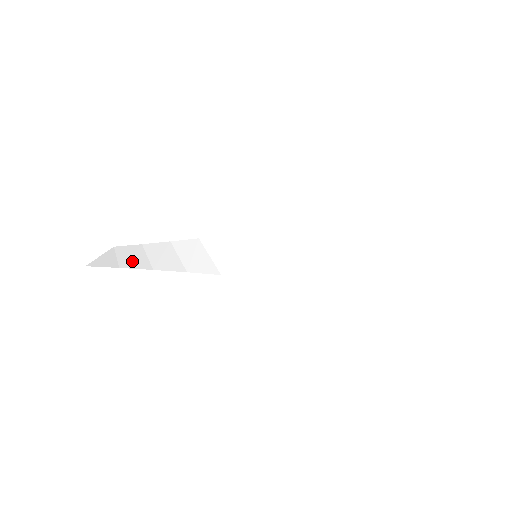
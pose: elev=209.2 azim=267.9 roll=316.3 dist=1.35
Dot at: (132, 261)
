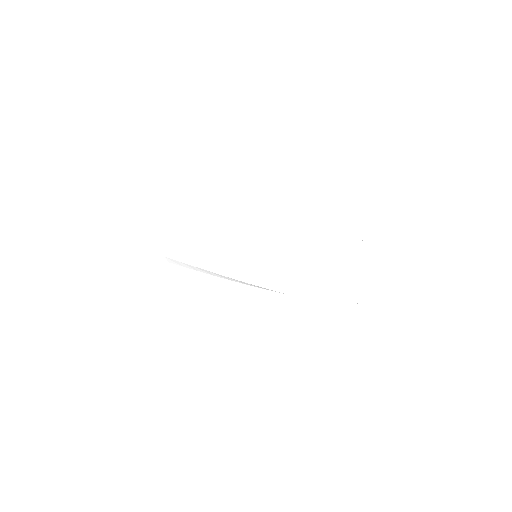
Dot at: (189, 252)
